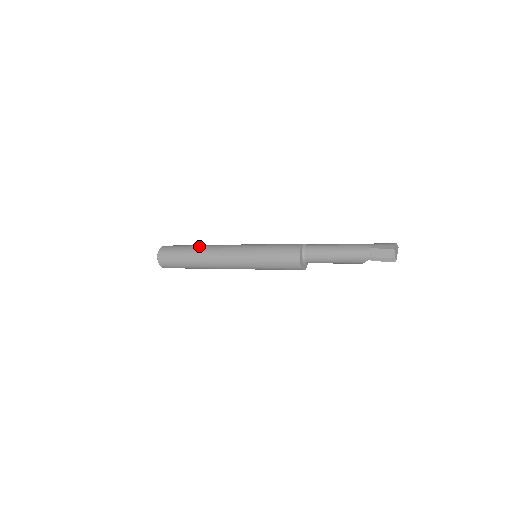
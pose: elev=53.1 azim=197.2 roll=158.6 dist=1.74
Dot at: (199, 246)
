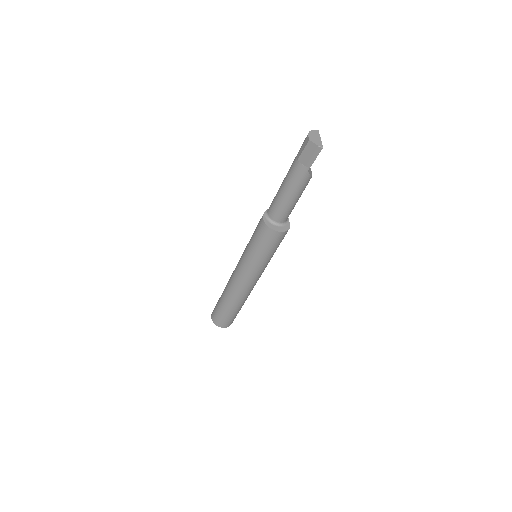
Dot at: (224, 290)
